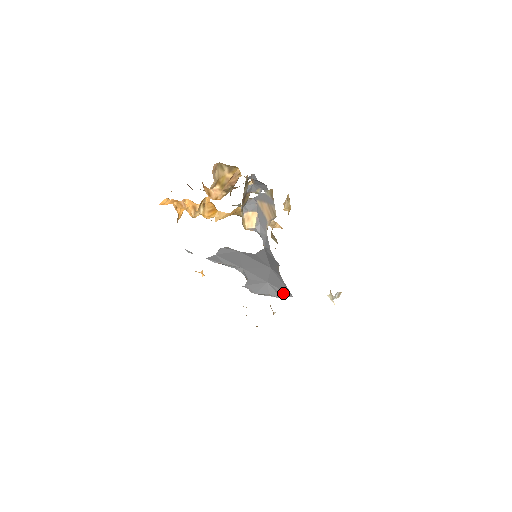
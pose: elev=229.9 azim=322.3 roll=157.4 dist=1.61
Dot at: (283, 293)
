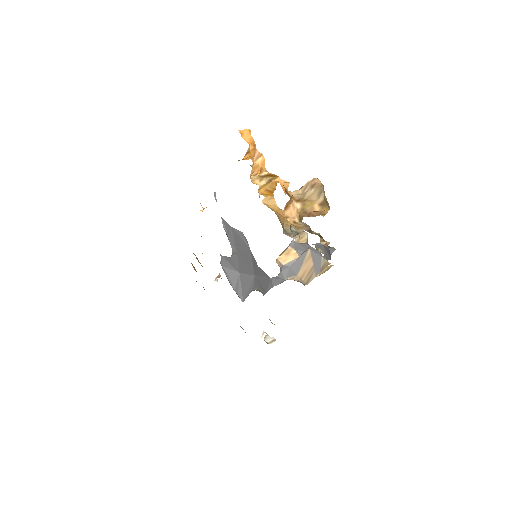
Dot at: (240, 291)
